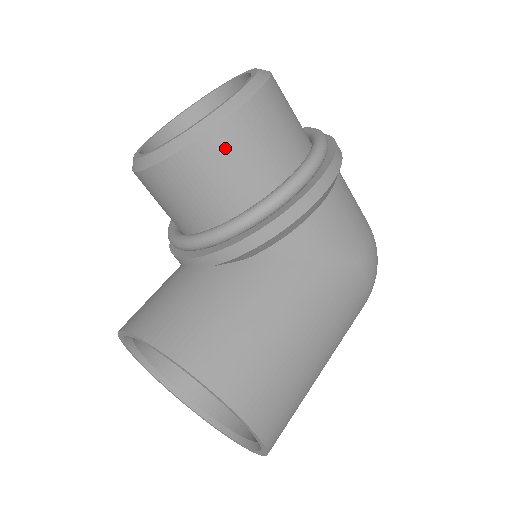
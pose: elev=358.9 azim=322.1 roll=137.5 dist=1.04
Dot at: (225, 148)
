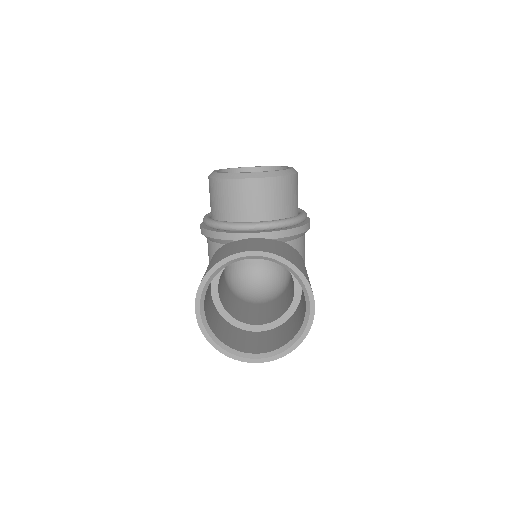
Dot at: (293, 185)
